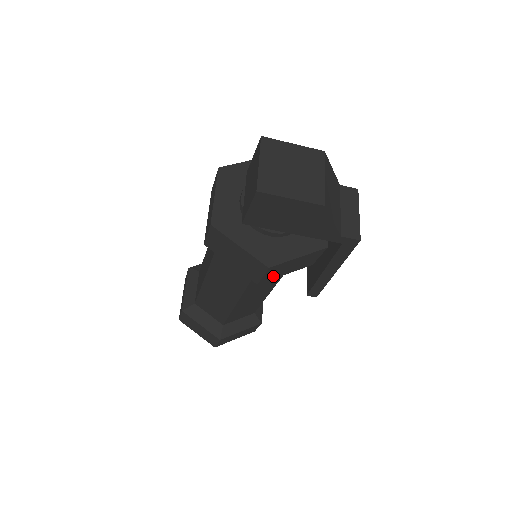
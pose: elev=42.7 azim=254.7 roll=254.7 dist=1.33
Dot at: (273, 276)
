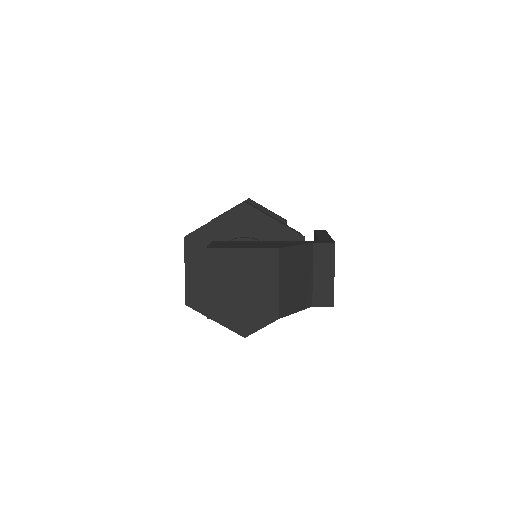
Dot at: occluded
